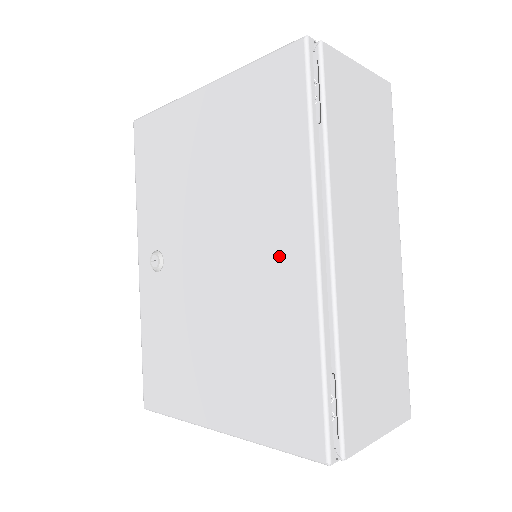
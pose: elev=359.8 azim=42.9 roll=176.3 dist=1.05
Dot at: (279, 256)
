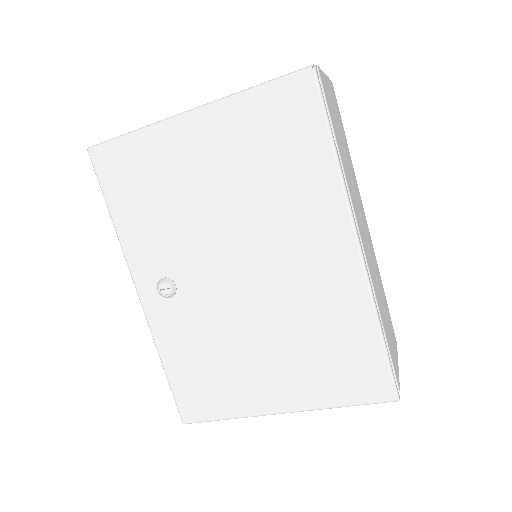
Dot at: (321, 258)
